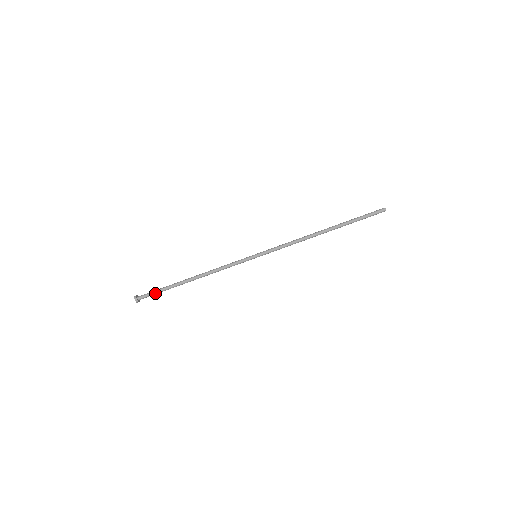
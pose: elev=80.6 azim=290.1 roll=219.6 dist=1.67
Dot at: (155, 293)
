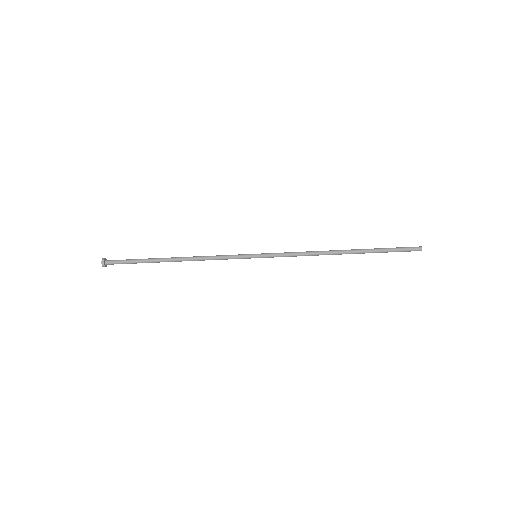
Dot at: occluded
